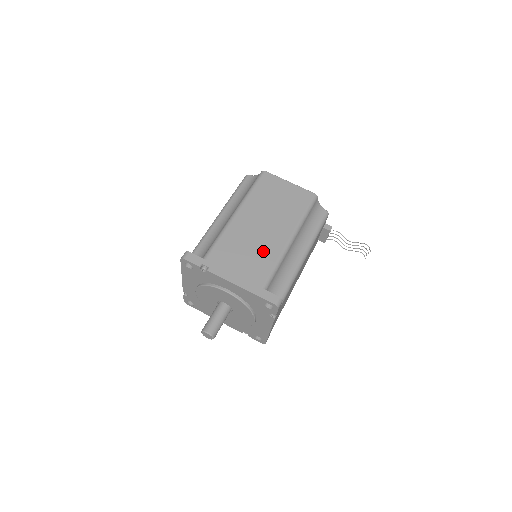
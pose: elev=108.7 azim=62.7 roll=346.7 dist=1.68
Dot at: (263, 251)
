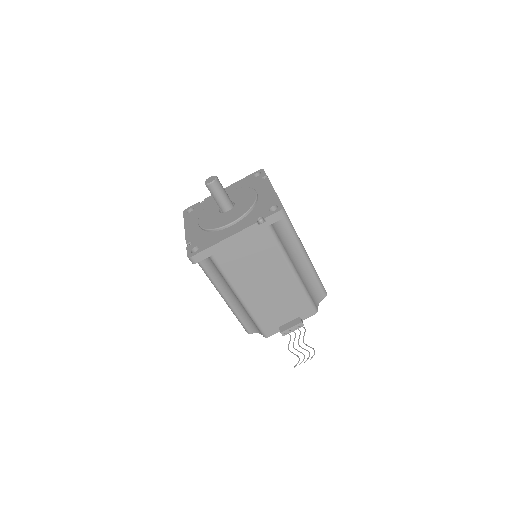
Dot at: occluded
